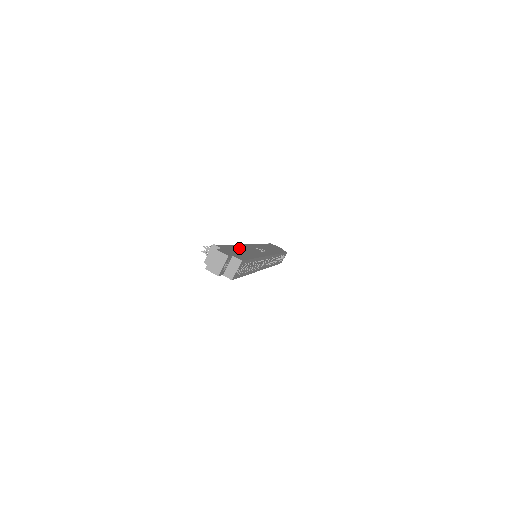
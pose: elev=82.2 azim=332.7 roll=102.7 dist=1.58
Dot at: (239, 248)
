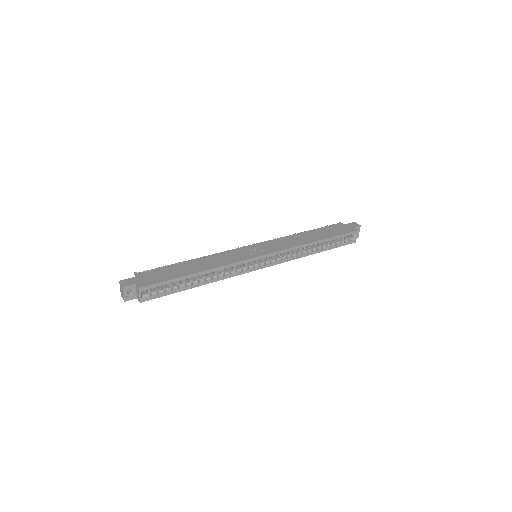
Dot at: (188, 264)
